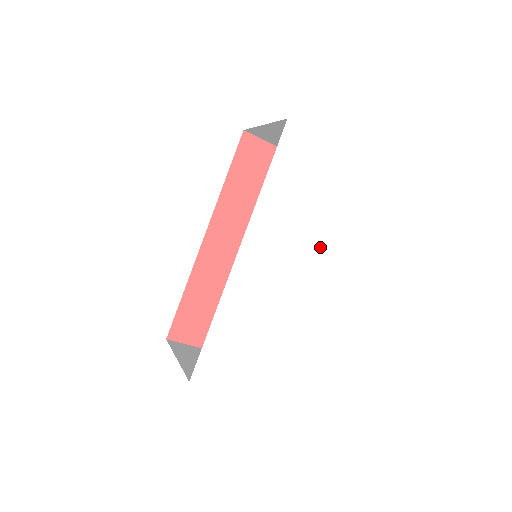
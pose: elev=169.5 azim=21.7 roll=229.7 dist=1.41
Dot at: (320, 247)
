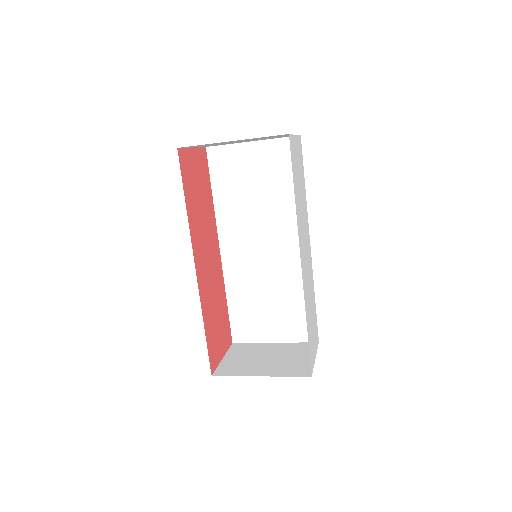
Dot at: (307, 220)
